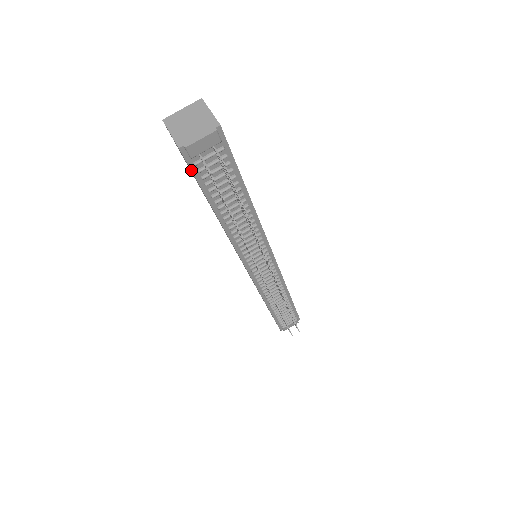
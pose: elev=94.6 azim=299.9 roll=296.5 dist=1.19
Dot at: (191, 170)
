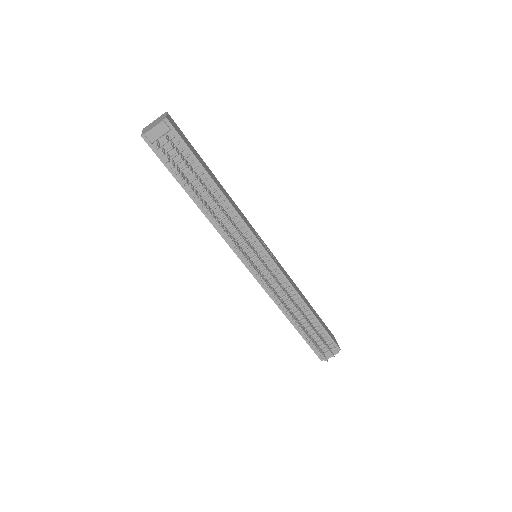
Dot at: (156, 155)
